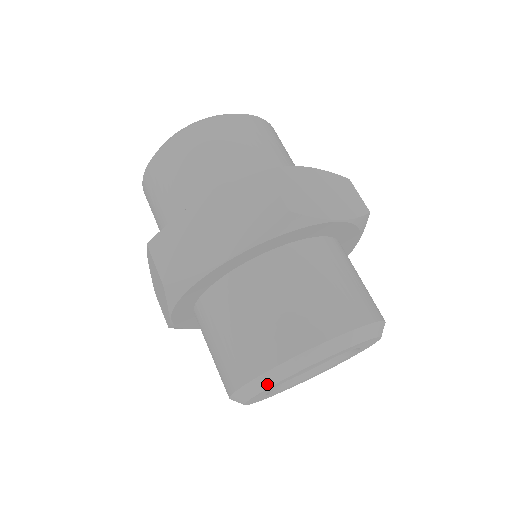
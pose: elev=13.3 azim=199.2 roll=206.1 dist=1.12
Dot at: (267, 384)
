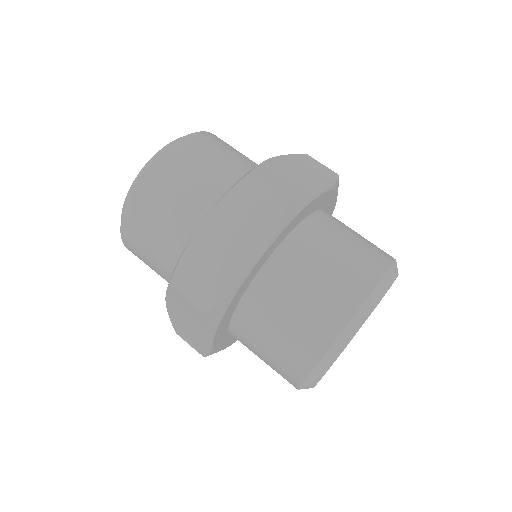
Dot at: (335, 356)
